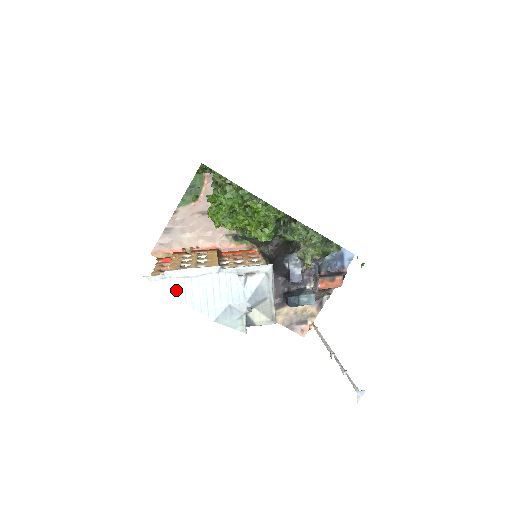
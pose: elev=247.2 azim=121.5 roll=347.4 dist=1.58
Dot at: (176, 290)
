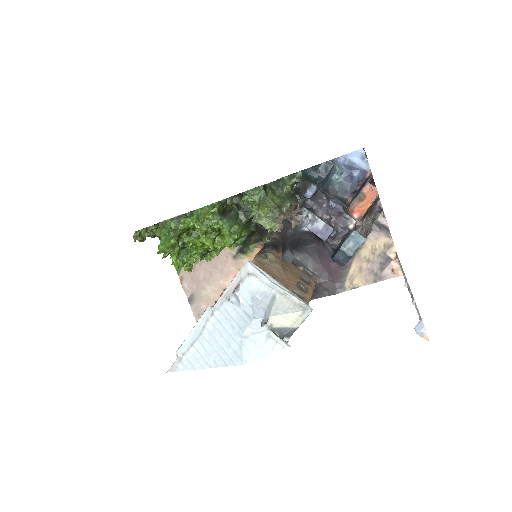
Dot at: (195, 362)
